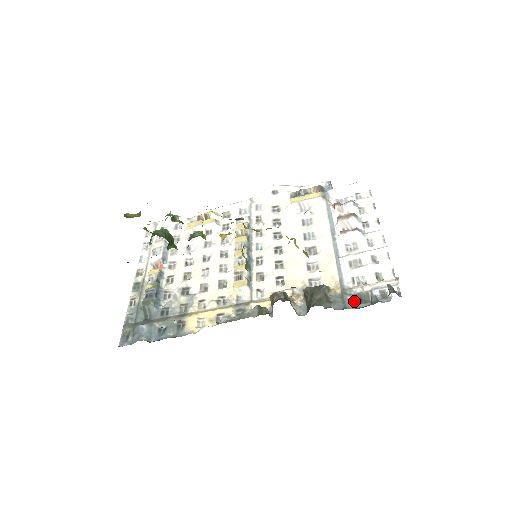
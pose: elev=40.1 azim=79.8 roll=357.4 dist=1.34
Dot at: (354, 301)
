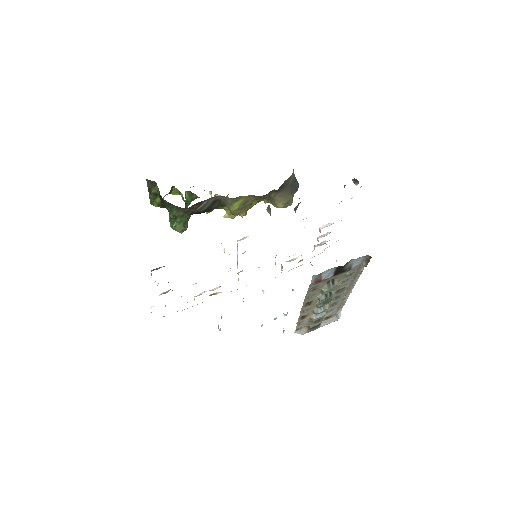
Dot at: occluded
